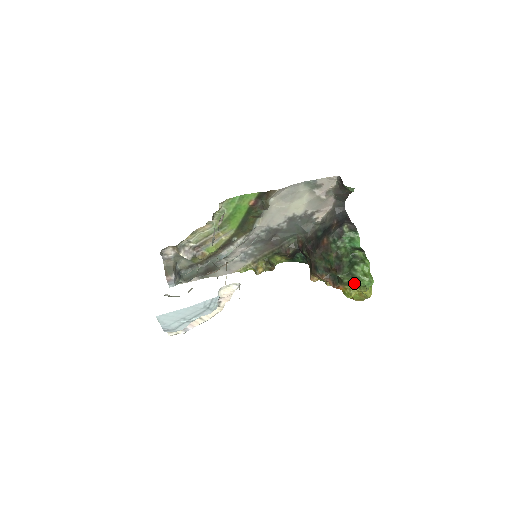
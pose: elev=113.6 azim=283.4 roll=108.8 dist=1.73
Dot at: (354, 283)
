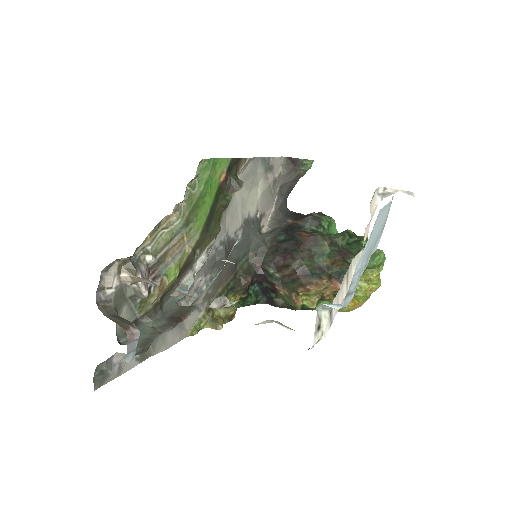
Dot at: (370, 264)
